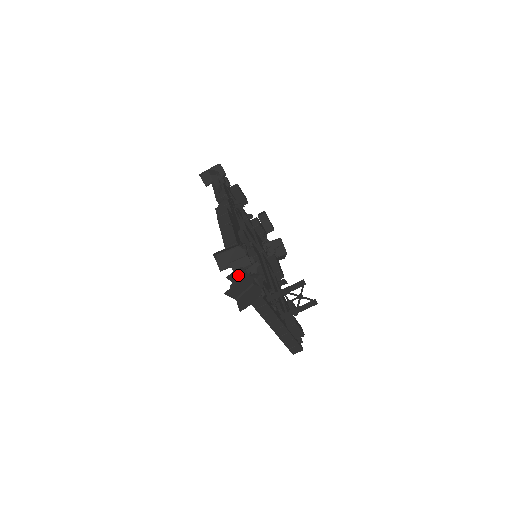
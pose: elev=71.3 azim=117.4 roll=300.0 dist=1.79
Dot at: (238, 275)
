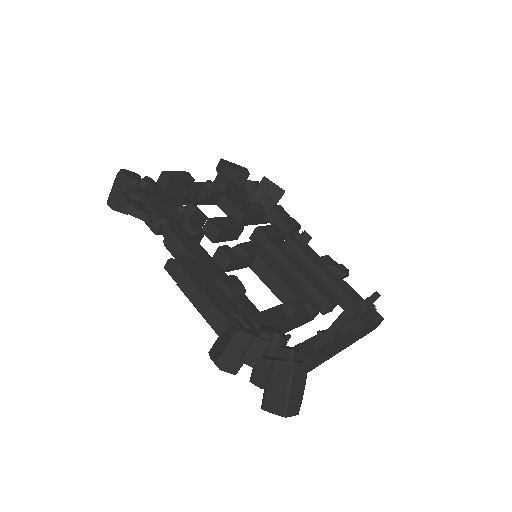
Dot at: (263, 374)
